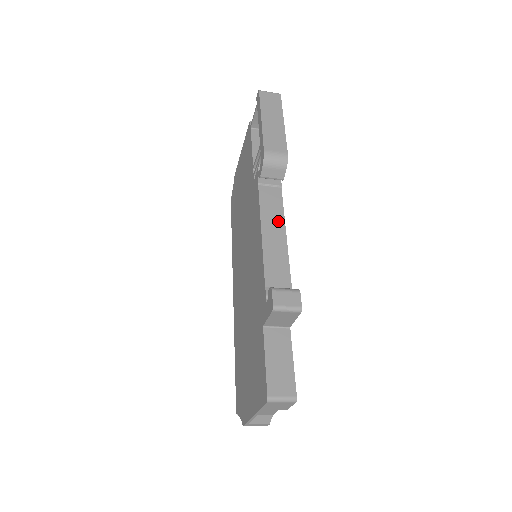
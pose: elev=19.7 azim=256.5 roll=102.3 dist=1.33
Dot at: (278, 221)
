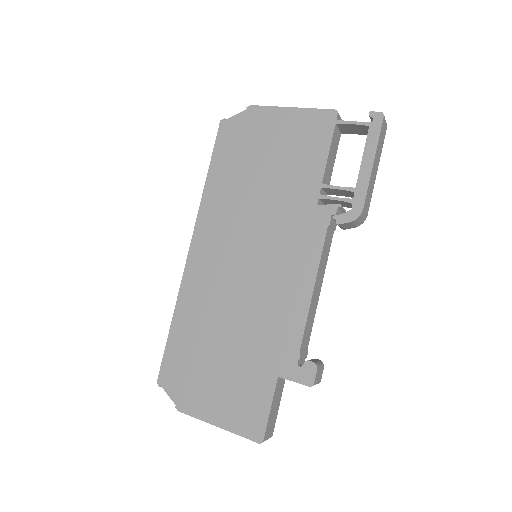
Dot at: (323, 273)
